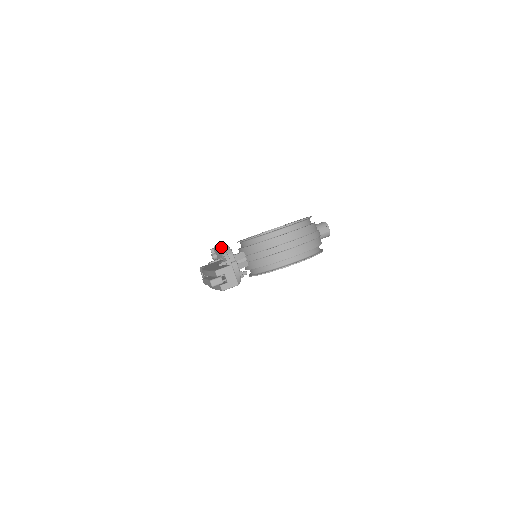
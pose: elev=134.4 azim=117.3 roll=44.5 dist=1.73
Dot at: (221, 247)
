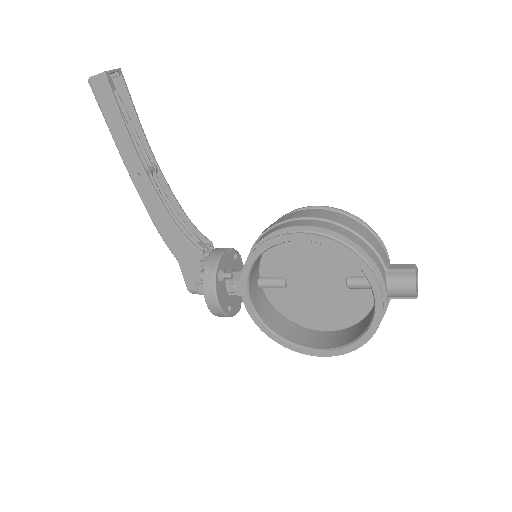
Dot at: occluded
